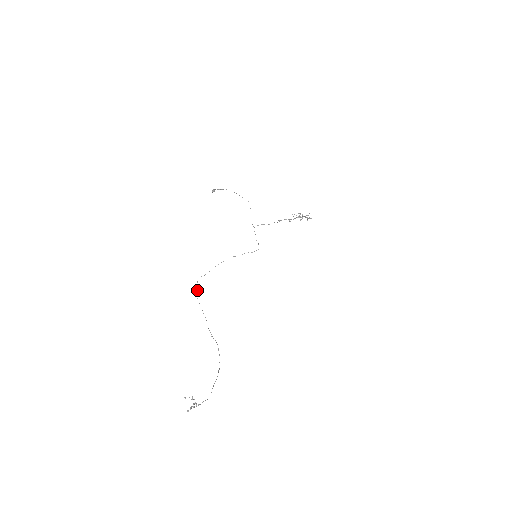
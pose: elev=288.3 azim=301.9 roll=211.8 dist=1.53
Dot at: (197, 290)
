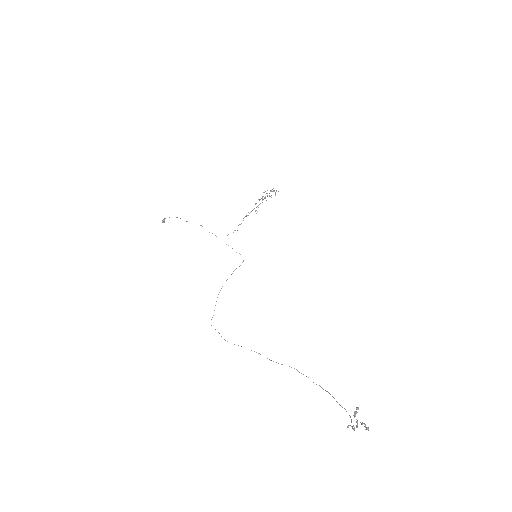
Dot at: occluded
